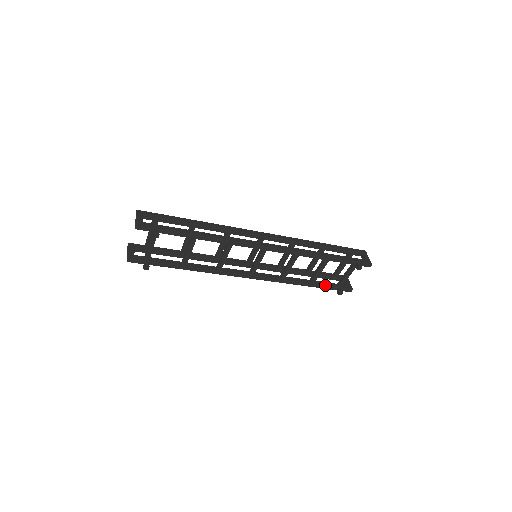
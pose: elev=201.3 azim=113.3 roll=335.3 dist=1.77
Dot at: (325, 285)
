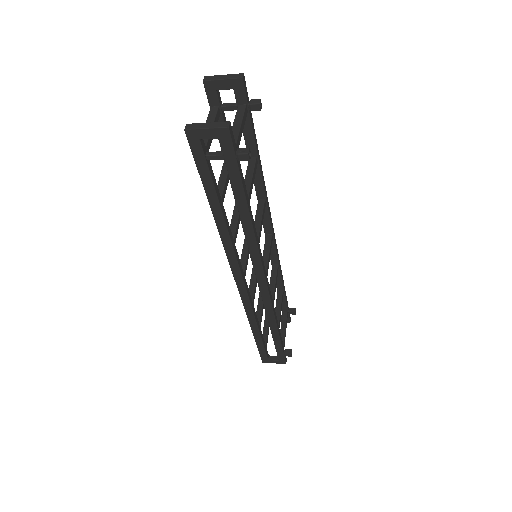
Dot at: (281, 340)
